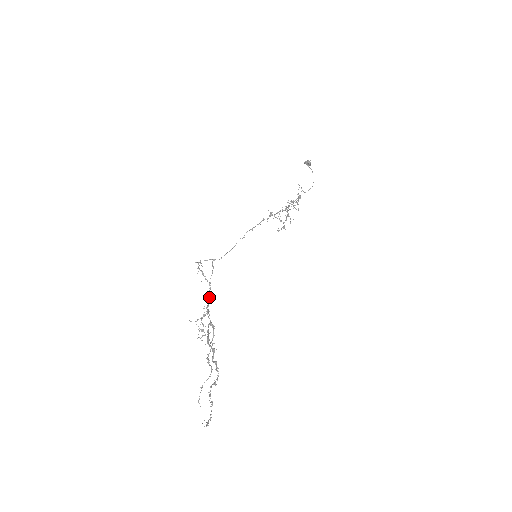
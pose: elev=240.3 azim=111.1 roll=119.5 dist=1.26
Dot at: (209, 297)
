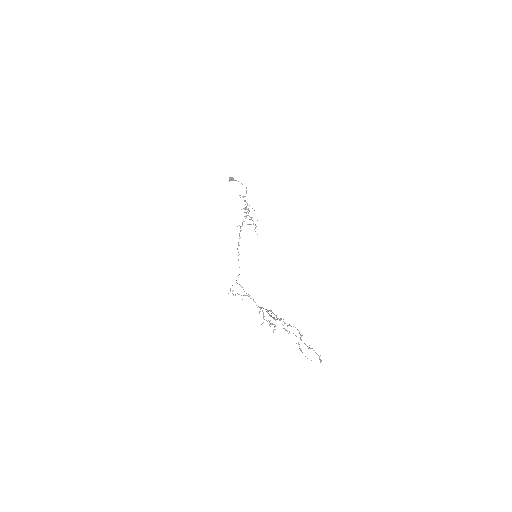
Dot at: occluded
